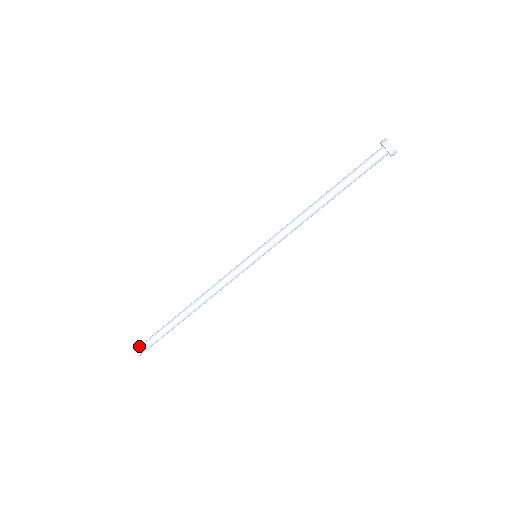
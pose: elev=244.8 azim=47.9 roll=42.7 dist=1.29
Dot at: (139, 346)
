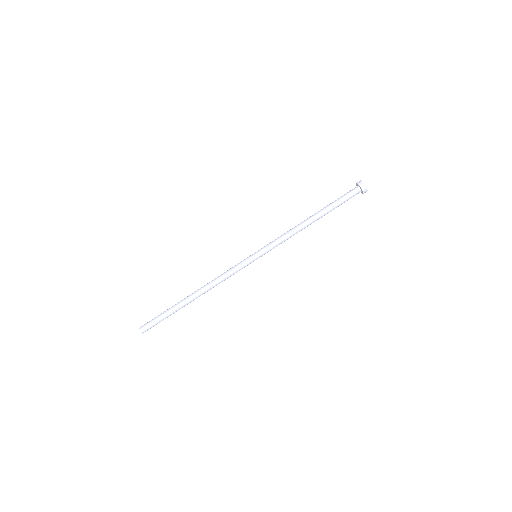
Dot at: (145, 325)
